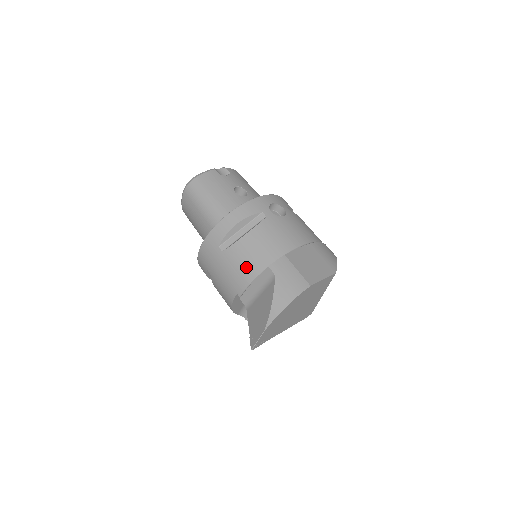
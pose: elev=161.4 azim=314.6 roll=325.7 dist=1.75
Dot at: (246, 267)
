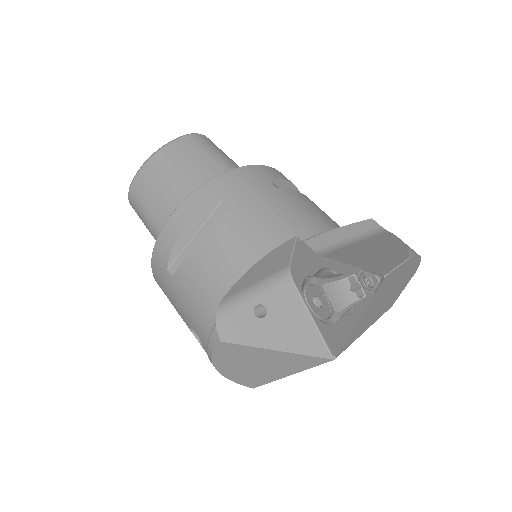
Dot at: (318, 215)
